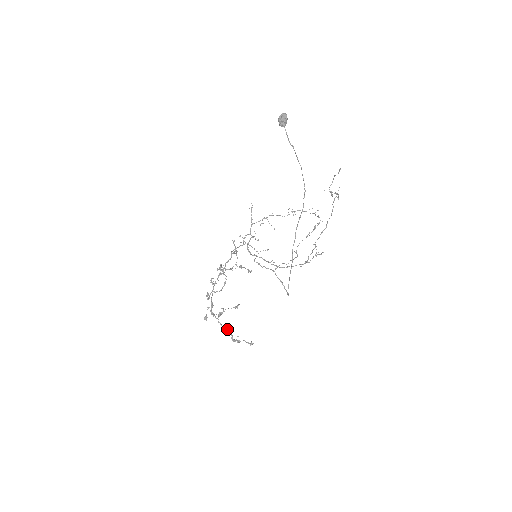
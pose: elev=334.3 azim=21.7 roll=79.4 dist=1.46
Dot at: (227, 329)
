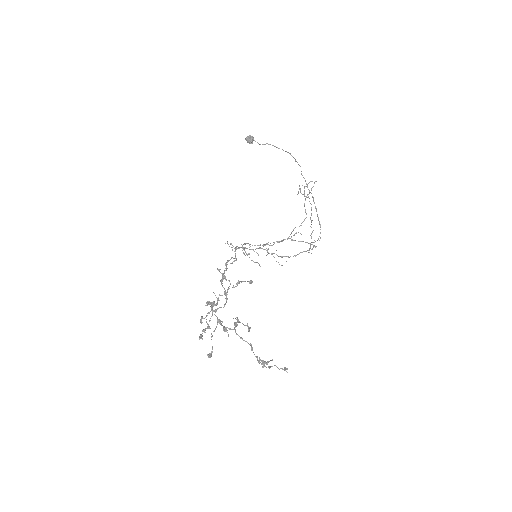
Dot at: (250, 343)
